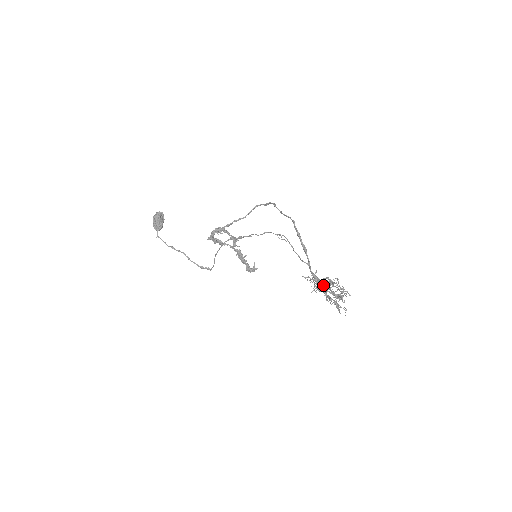
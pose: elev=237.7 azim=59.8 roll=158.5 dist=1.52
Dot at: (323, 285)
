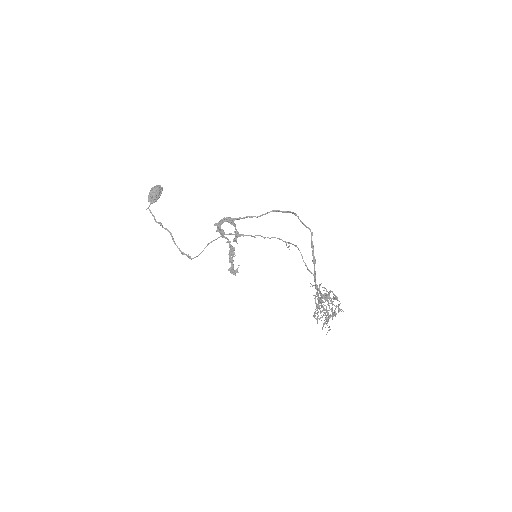
Dot at: (328, 296)
